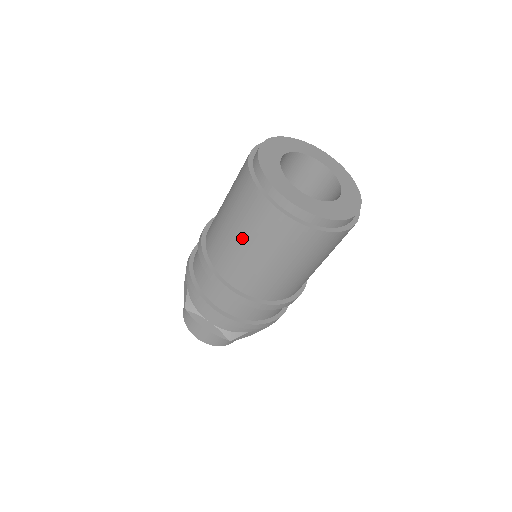
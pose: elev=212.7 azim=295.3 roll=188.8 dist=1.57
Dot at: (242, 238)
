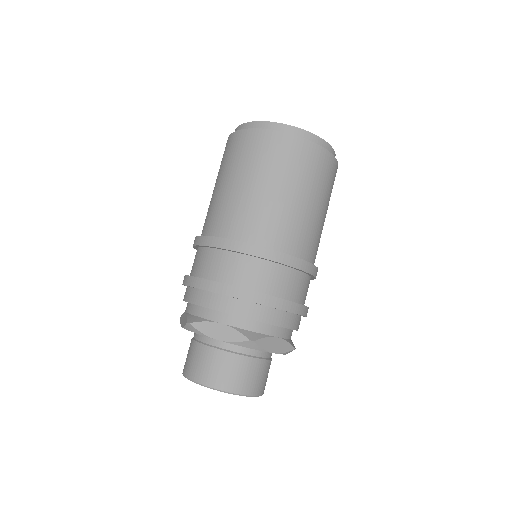
Dot at: (238, 180)
